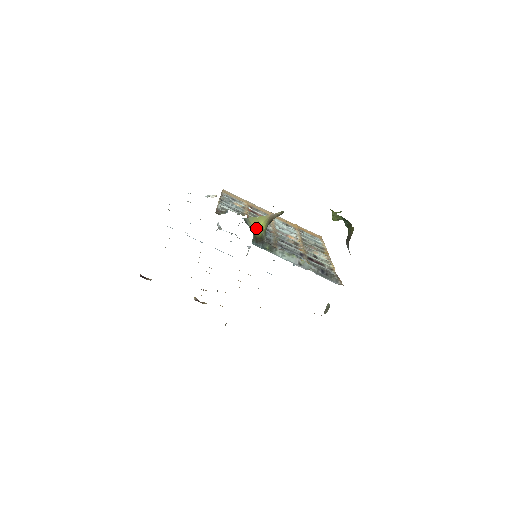
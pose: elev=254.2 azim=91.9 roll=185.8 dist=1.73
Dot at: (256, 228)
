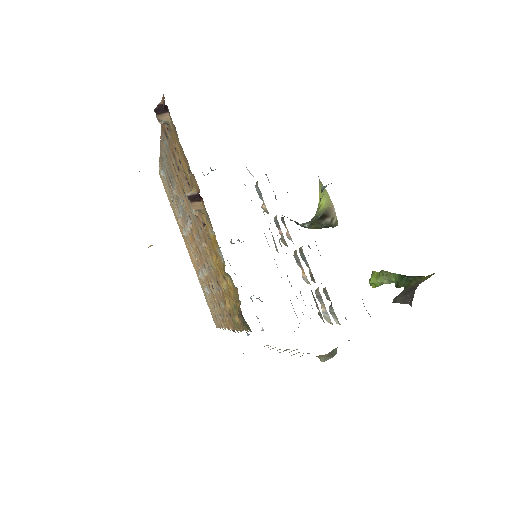
Dot at: (319, 195)
